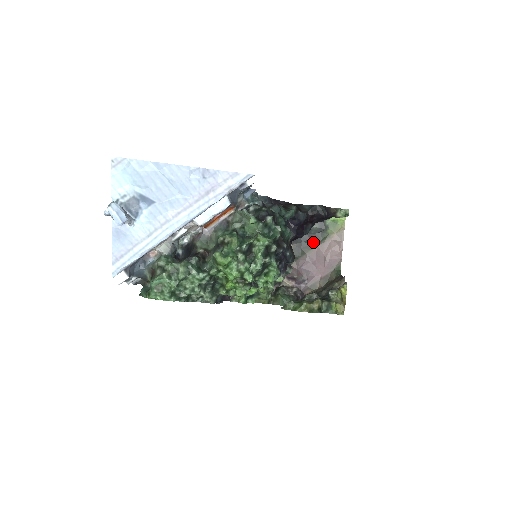
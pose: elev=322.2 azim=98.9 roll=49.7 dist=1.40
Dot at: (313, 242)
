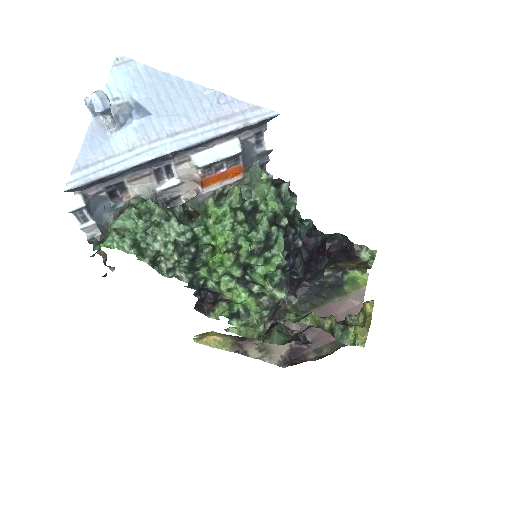
Dot at: (325, 297)
